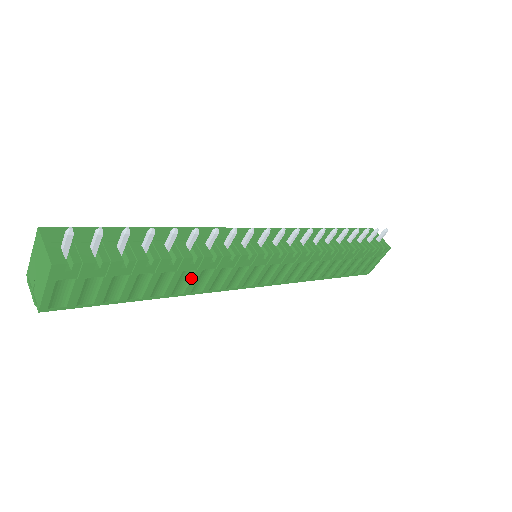
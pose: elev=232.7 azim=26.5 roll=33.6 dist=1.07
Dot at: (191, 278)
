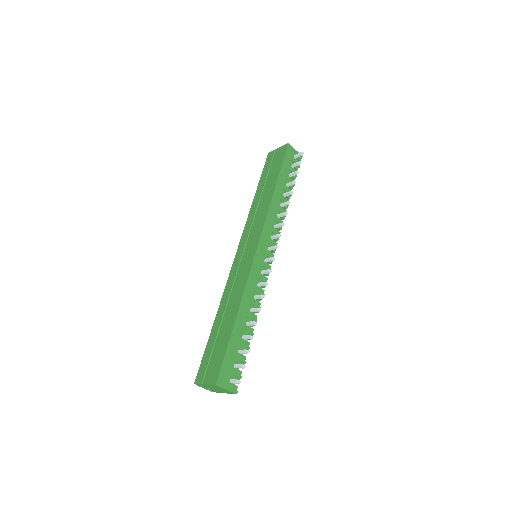
Dot at: occluded
